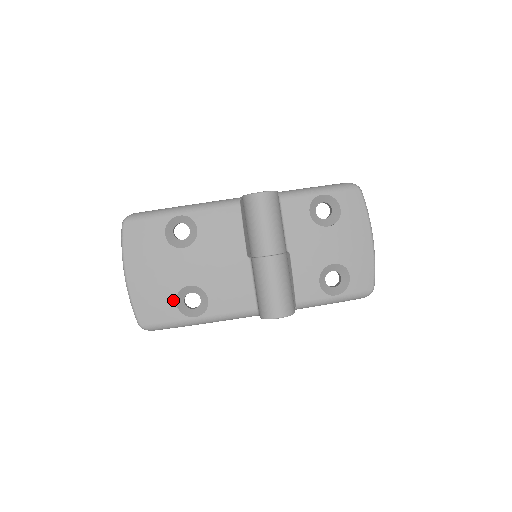
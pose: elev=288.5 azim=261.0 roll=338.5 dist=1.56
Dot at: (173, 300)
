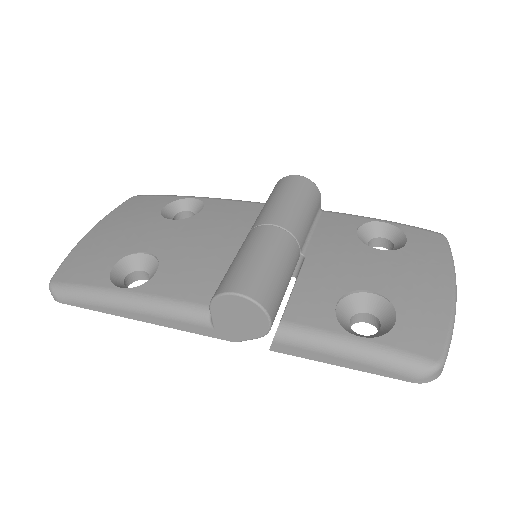
Dot at: (114, 262)
